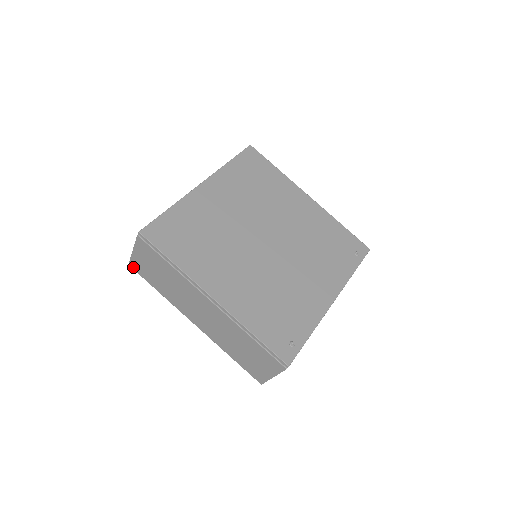
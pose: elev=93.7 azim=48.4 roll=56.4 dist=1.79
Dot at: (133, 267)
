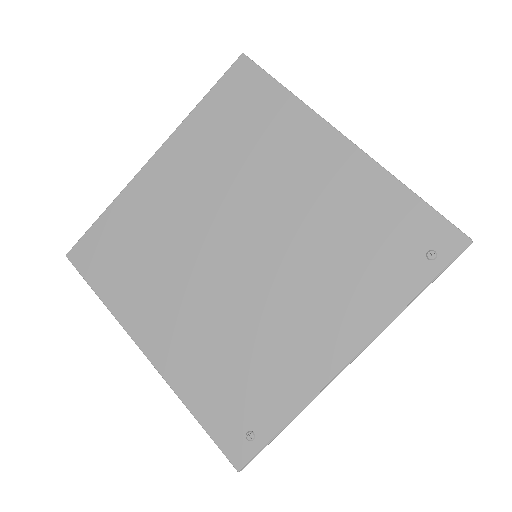
Dot at: occluded
